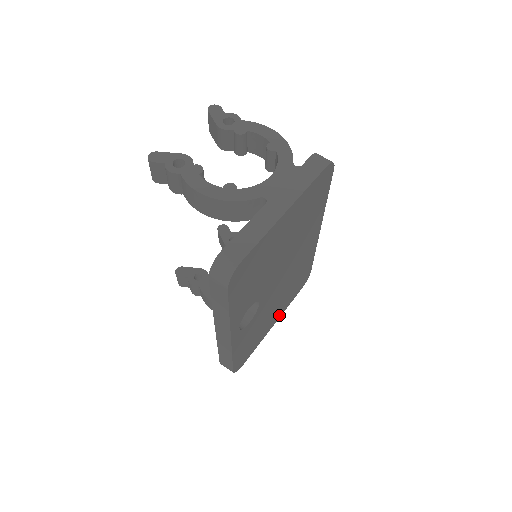
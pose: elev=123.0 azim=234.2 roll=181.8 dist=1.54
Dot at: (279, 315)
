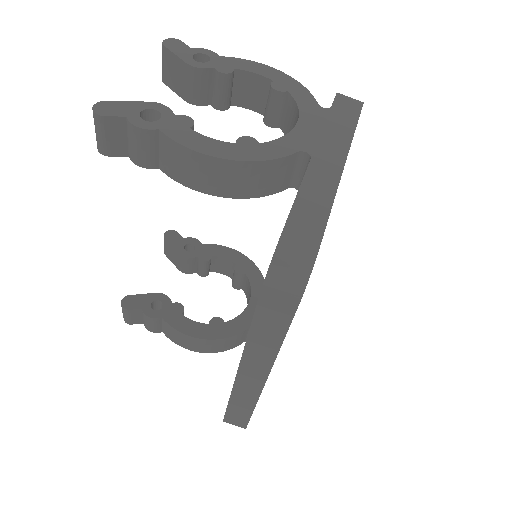
Dot at: occluded
